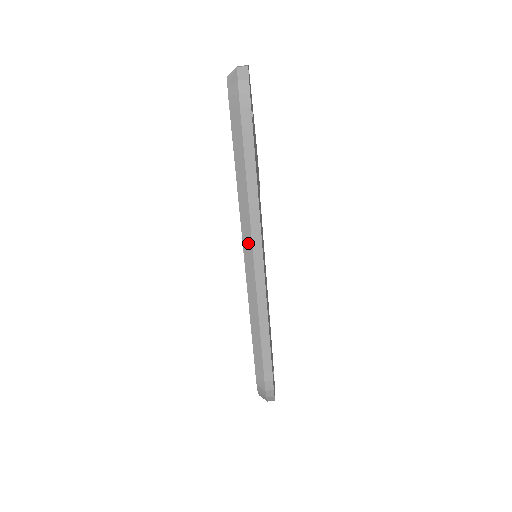
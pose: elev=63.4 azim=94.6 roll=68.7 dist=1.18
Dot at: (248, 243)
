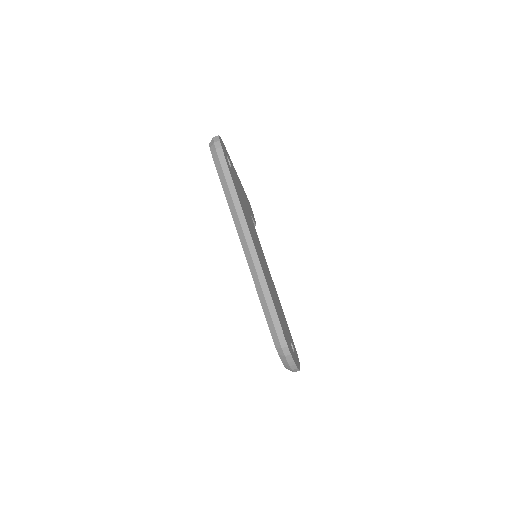
Dot at: (242, 236)
